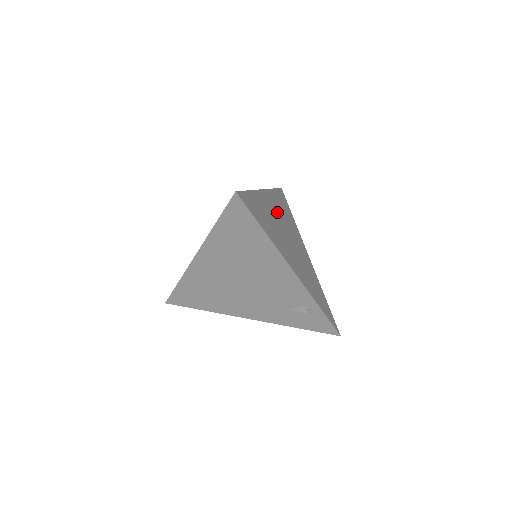
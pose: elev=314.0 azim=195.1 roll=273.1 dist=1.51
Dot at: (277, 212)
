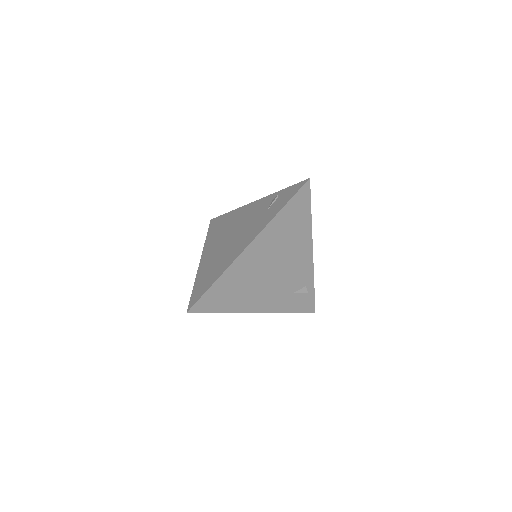
Dot at: occluded
